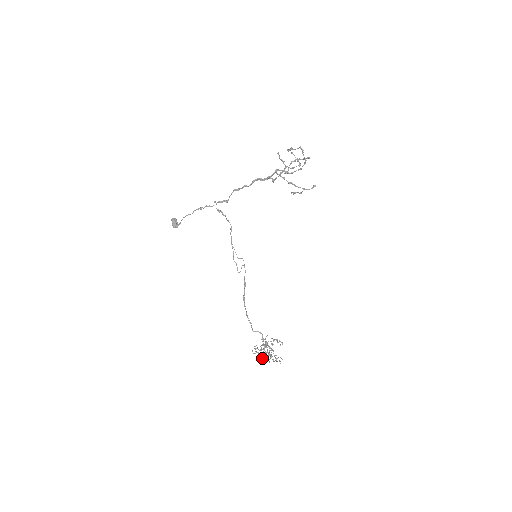
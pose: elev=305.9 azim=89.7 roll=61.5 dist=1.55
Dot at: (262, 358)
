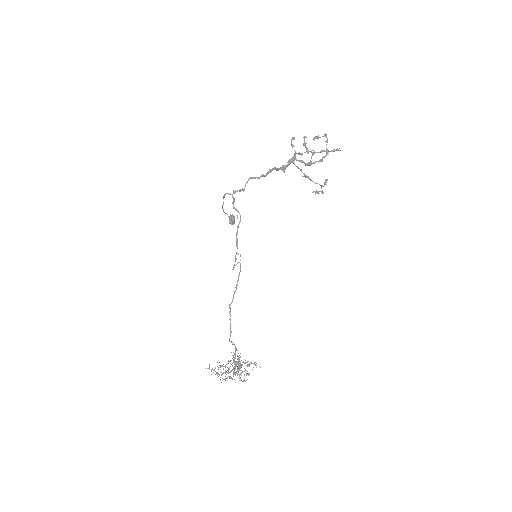
Dot at: (209, 367)
